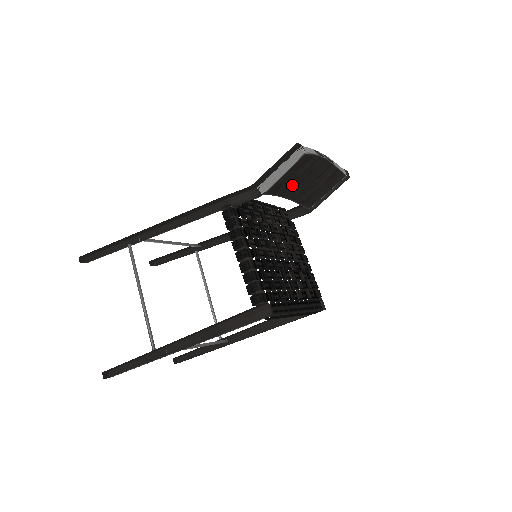
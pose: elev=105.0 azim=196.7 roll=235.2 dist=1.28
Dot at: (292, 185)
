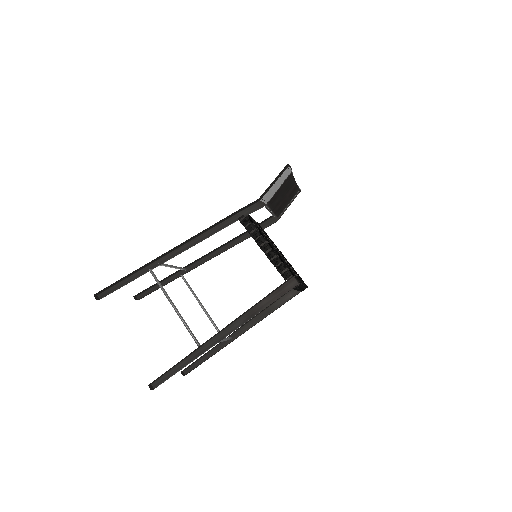
Dot at: (276, 198)
